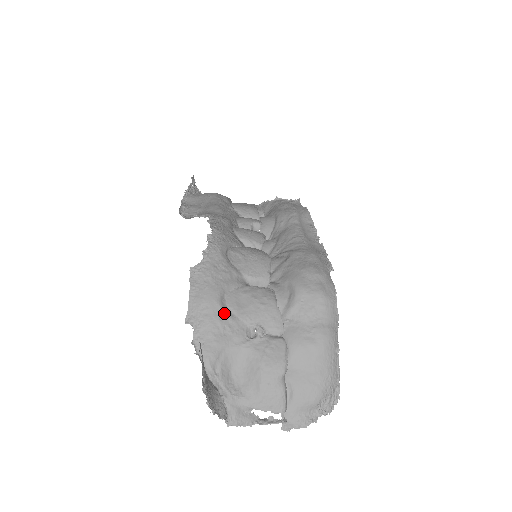
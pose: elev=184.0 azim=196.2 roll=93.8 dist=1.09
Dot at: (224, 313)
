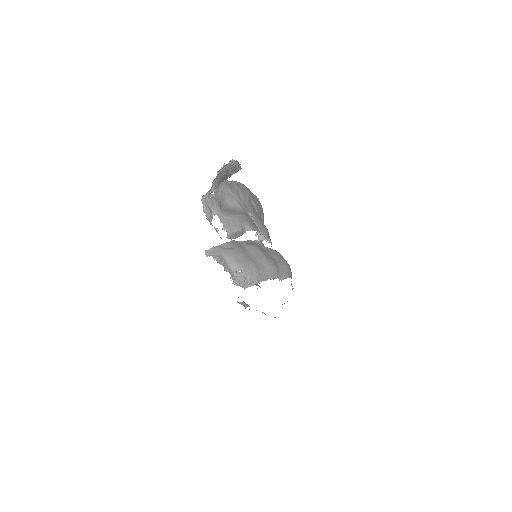
Dot at: (248, 198)
